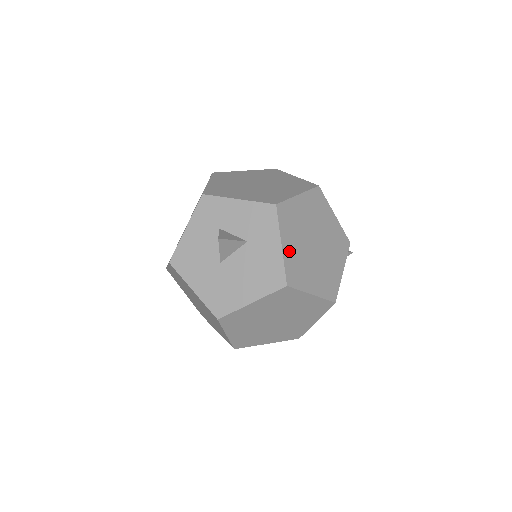
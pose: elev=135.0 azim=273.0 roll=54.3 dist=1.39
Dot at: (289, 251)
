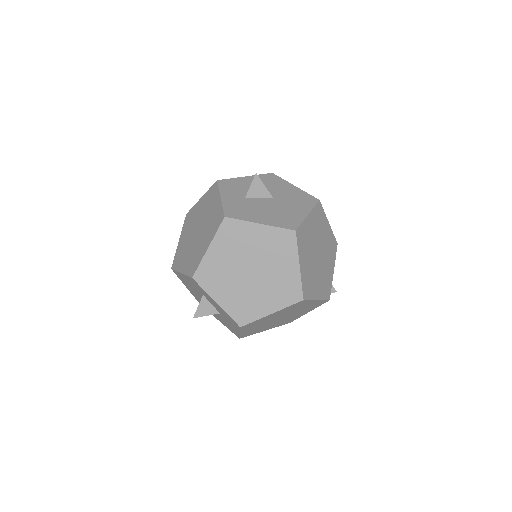
Dot at: (247, 331)
